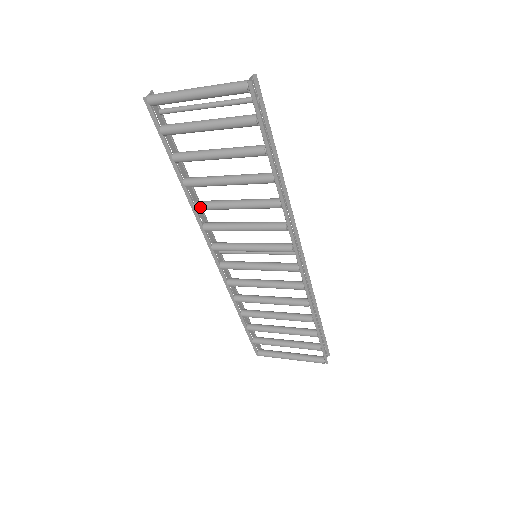
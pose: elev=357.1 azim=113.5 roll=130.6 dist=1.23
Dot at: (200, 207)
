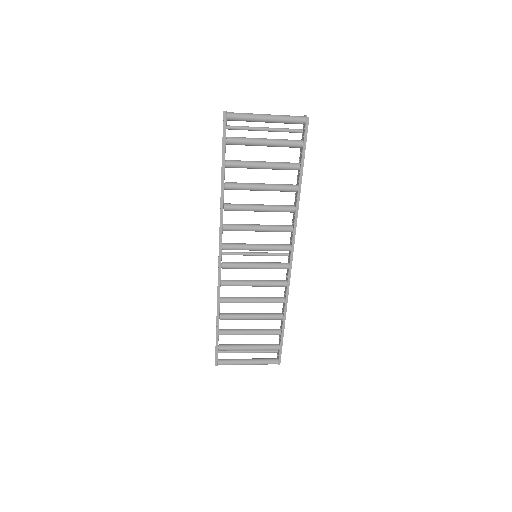
Dot at: (230, 207)
